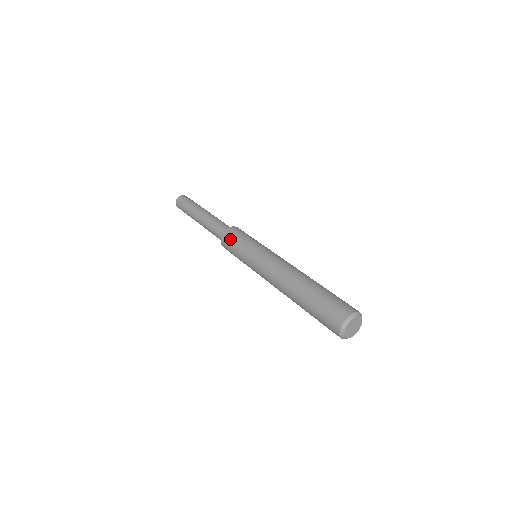
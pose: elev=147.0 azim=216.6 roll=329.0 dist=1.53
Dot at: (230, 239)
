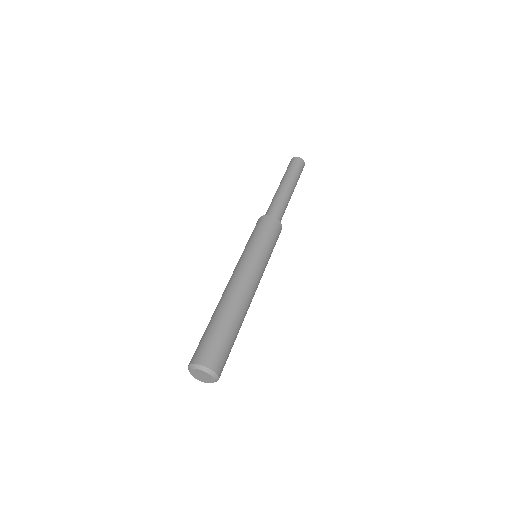
Dot at: (256, 226)
